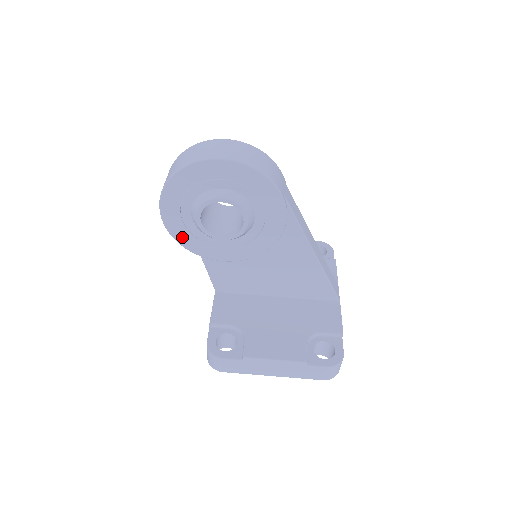
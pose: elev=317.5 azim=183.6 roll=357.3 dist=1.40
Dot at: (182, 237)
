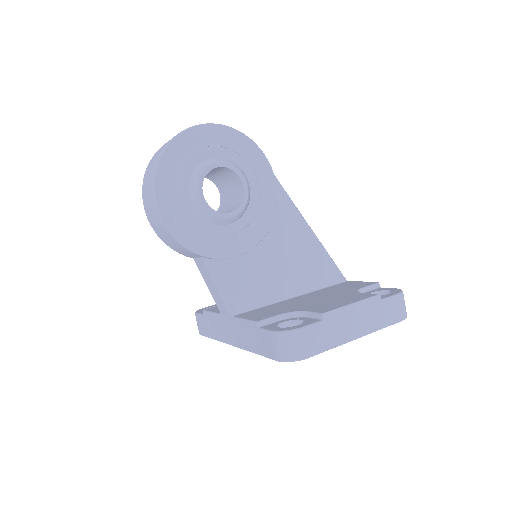
Dot at: (185, 234)
